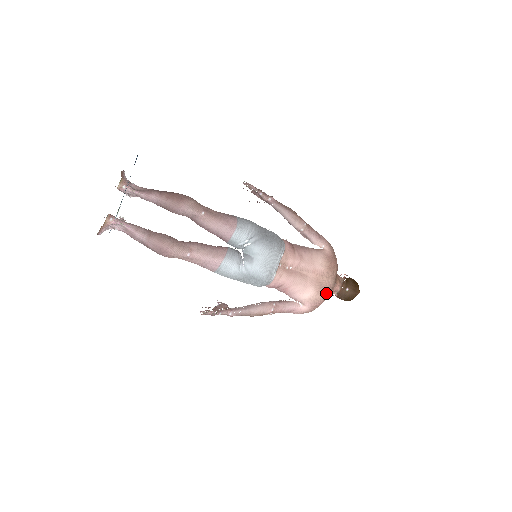
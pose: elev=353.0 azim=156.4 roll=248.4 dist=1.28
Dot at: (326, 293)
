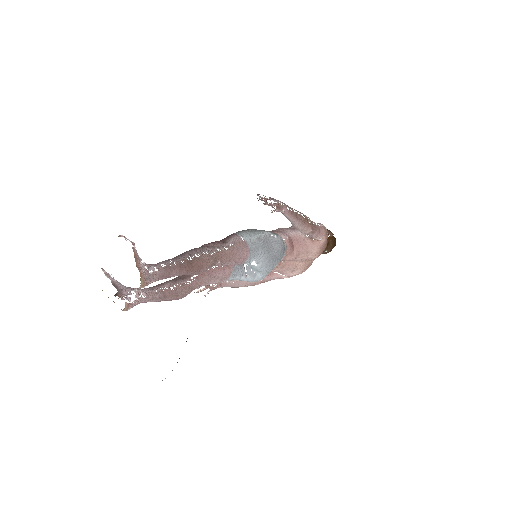
Dot at: occluded
